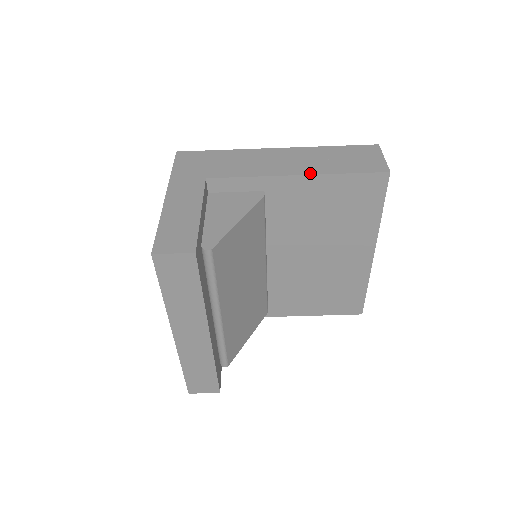
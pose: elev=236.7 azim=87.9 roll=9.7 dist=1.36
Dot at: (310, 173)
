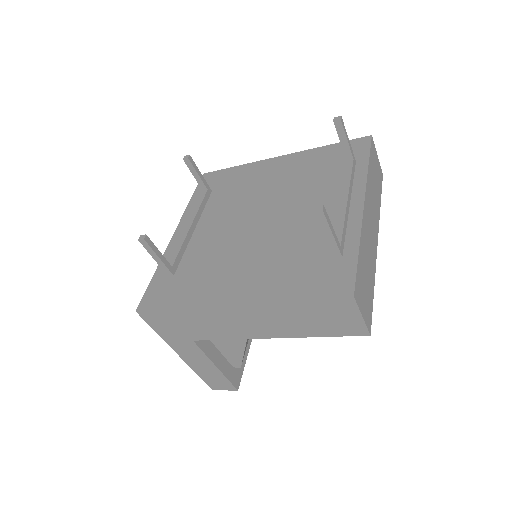
Dot at: (284, 337)
